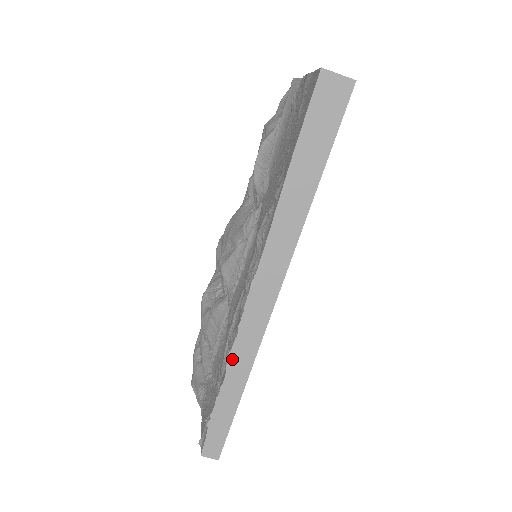
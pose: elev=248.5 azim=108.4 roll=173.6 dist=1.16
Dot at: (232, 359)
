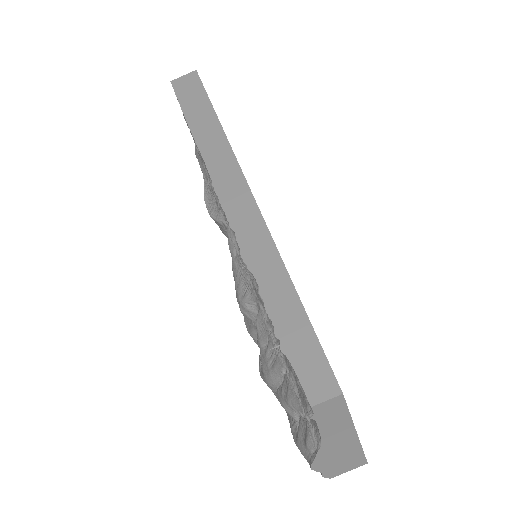
Dot at: (249, 258)
